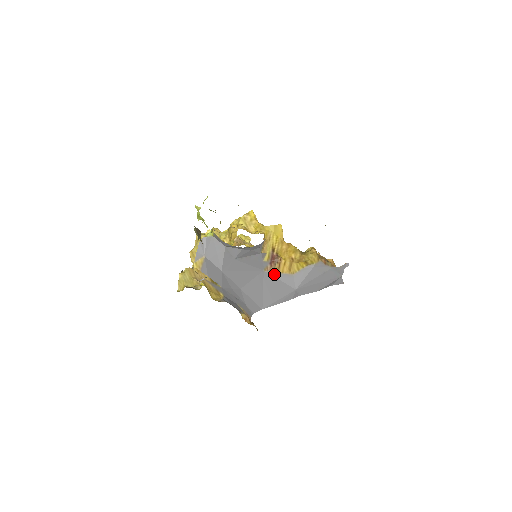
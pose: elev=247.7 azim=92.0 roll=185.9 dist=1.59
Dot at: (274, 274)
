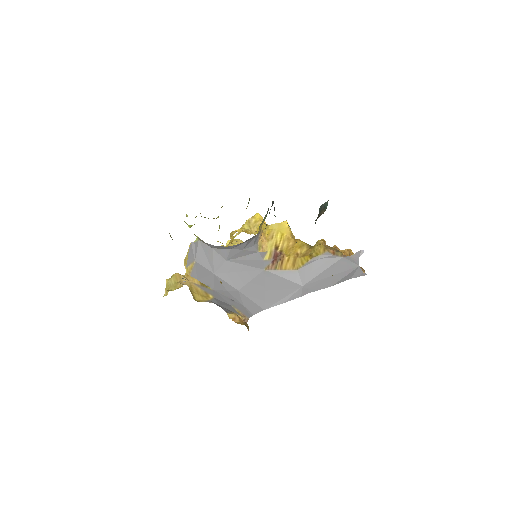
Dot at: (276, 272)
